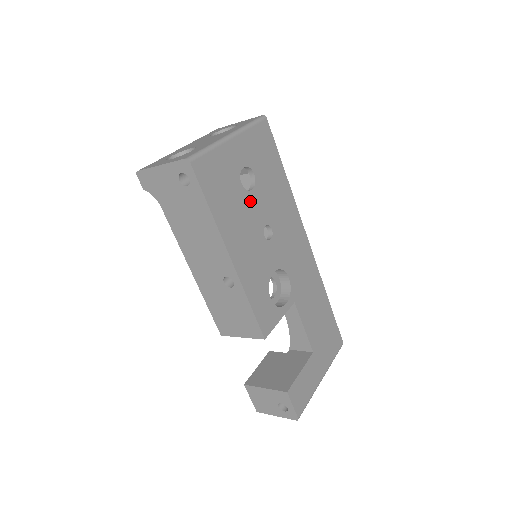
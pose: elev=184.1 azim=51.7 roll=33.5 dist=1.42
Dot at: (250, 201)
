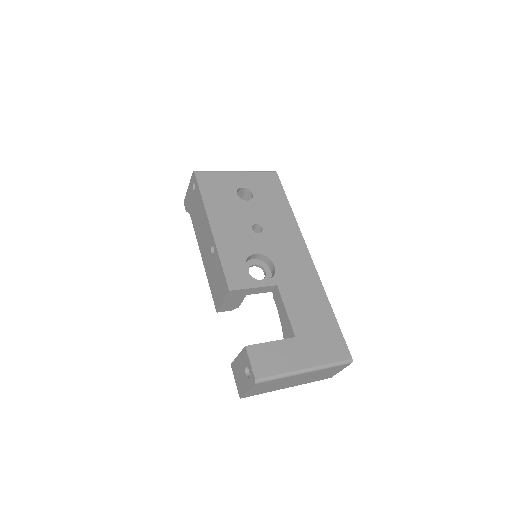
Dot at: (243, 206)
